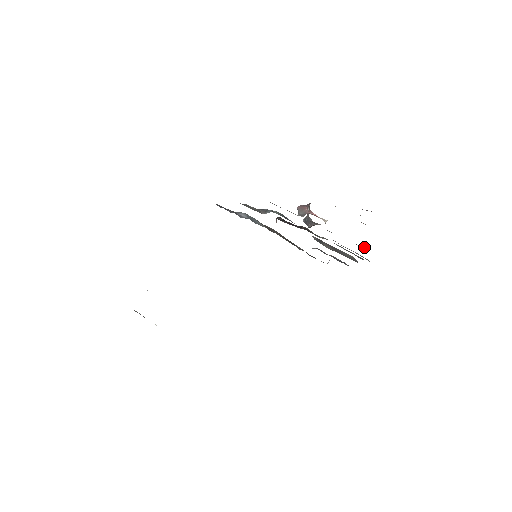
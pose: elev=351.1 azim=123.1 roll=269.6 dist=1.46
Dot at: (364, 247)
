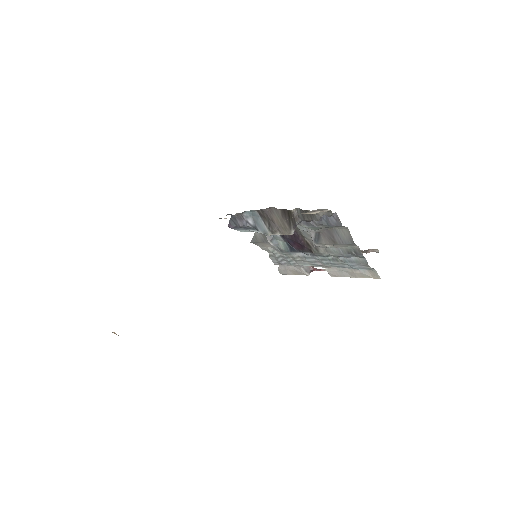
Dot at: (364, 270)
